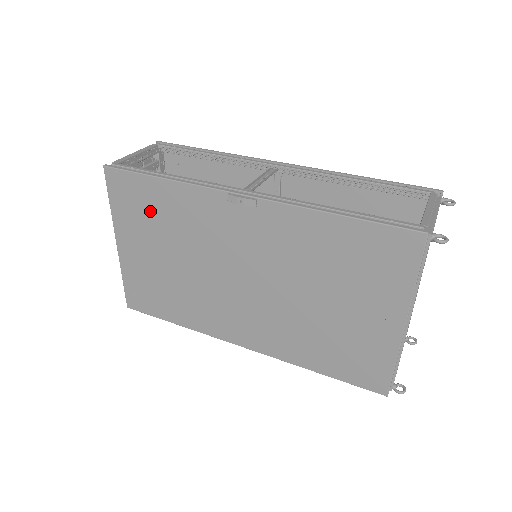
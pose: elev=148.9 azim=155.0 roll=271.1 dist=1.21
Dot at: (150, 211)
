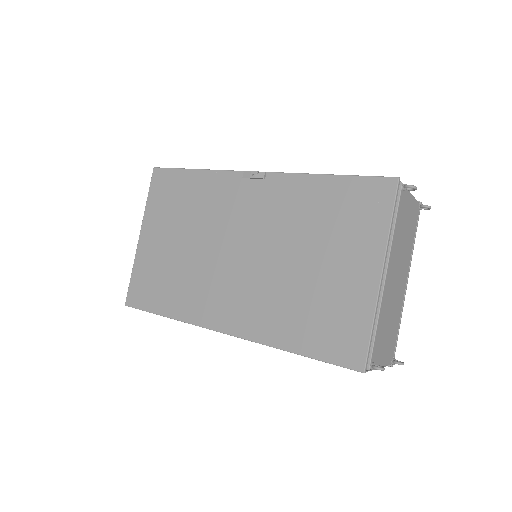
Dot at: (178, 199)
